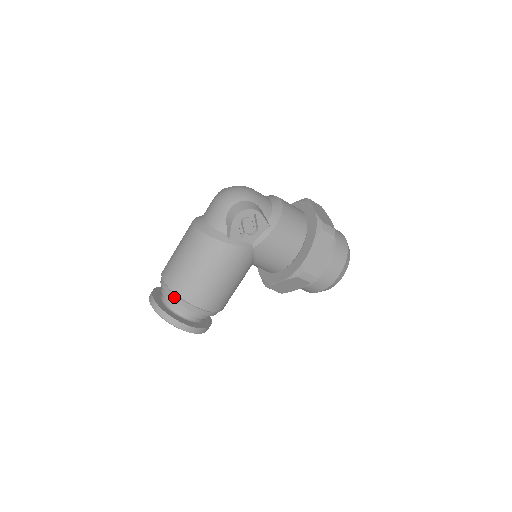
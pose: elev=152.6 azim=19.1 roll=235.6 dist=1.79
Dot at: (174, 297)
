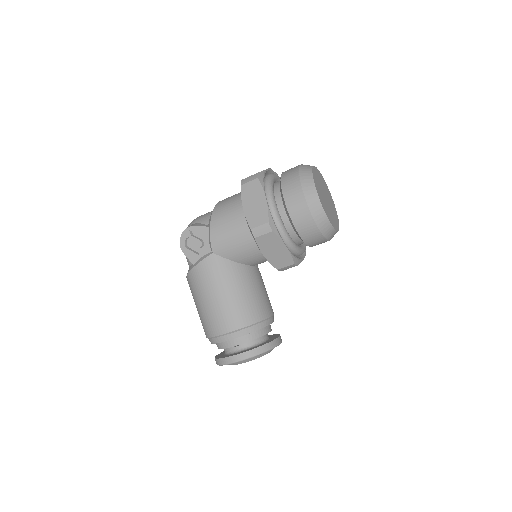
Dot at: (211, 341)
